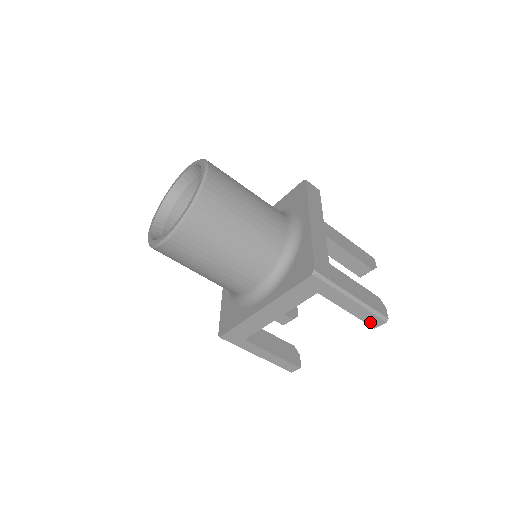
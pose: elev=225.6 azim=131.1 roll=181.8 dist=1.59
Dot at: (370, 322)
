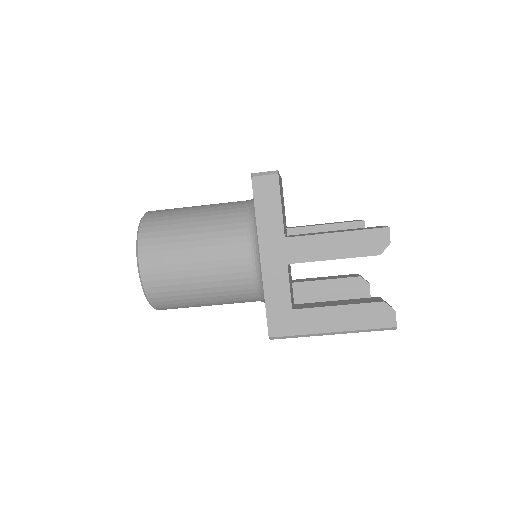
Dot at: occluded
